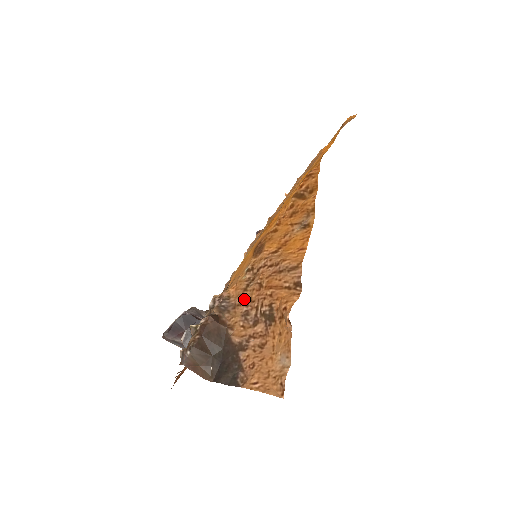
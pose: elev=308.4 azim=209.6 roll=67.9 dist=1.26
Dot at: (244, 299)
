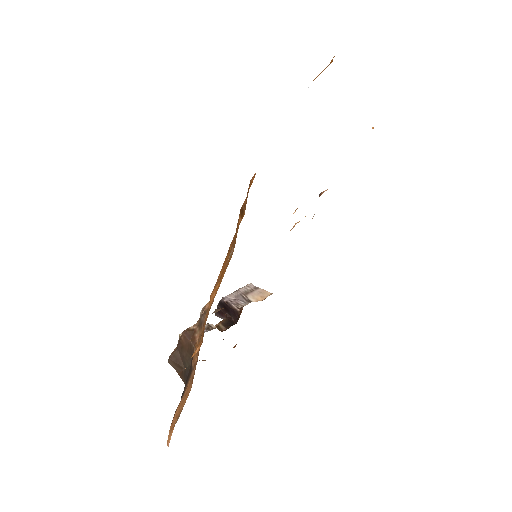
Dot at: occluded
